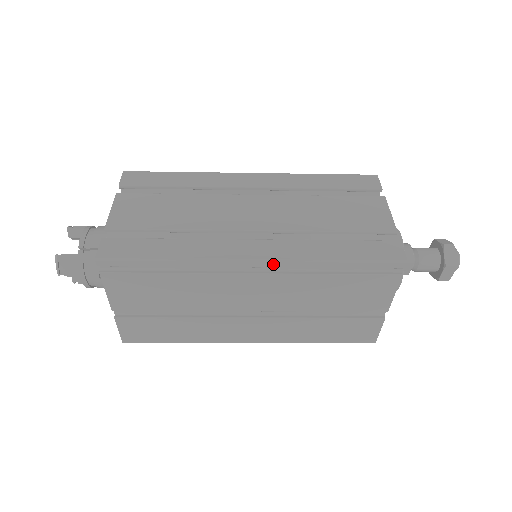
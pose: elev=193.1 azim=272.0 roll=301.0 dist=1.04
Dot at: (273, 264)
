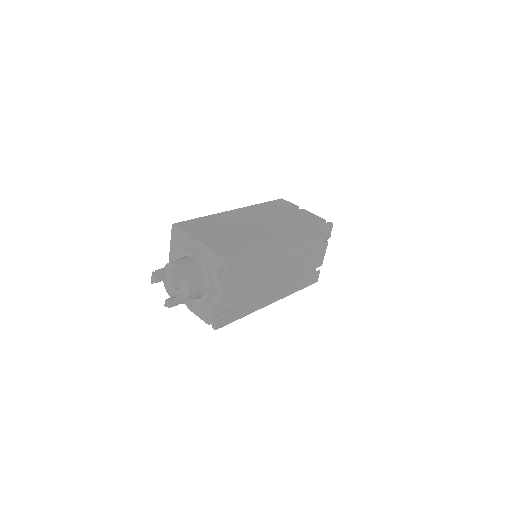
Dot at: (277, 299)
